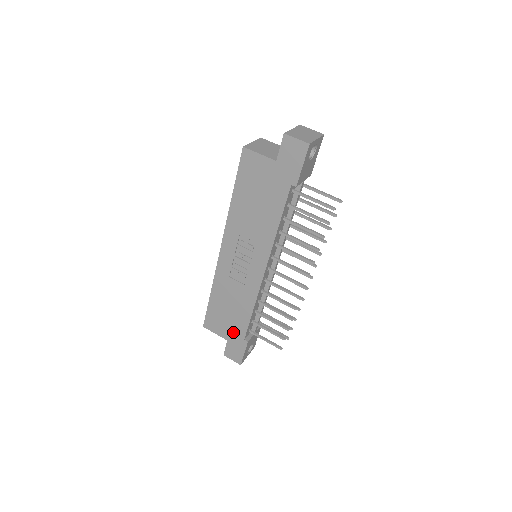
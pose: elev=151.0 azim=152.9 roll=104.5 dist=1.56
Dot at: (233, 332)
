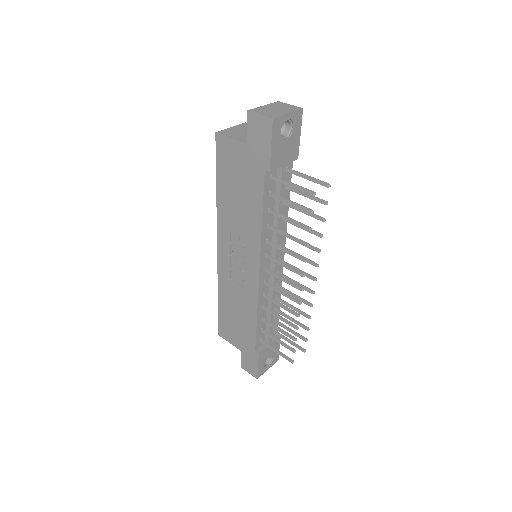
Dot at: (244, 341)
